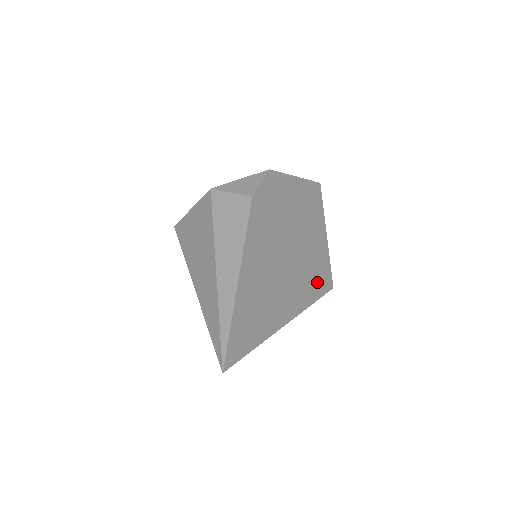
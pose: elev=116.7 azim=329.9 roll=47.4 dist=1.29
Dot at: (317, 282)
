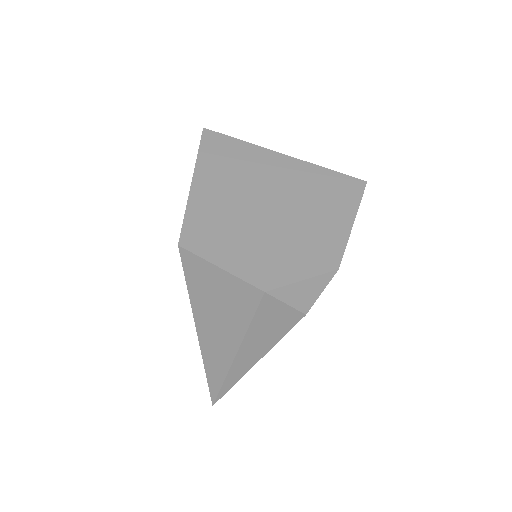
Dot at: occluded
